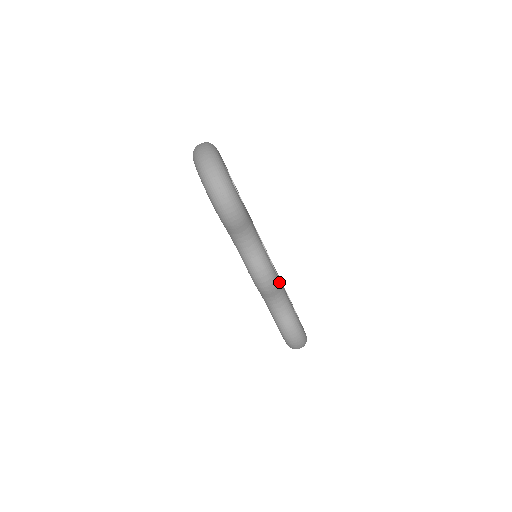
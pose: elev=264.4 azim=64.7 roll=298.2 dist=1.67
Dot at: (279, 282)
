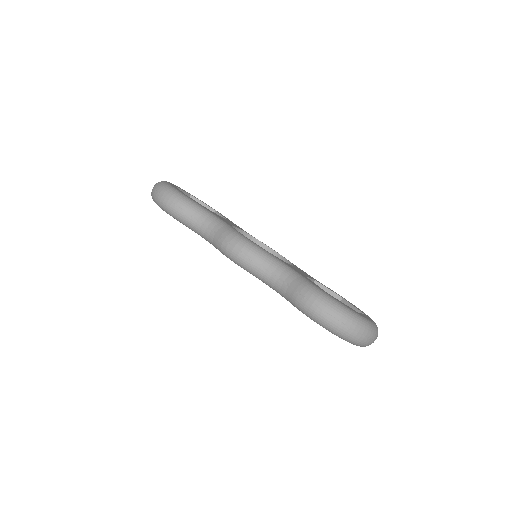
Dot at: (259, 248)
